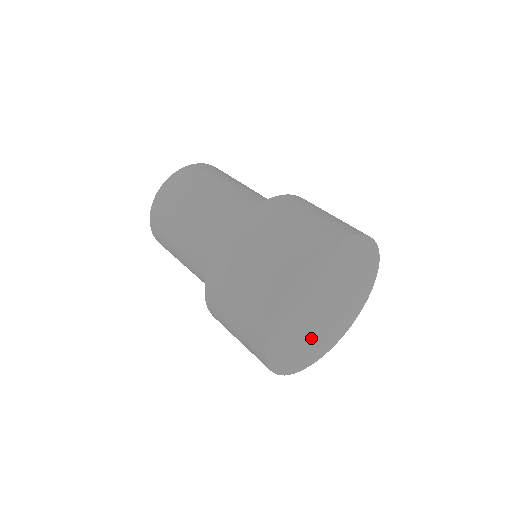
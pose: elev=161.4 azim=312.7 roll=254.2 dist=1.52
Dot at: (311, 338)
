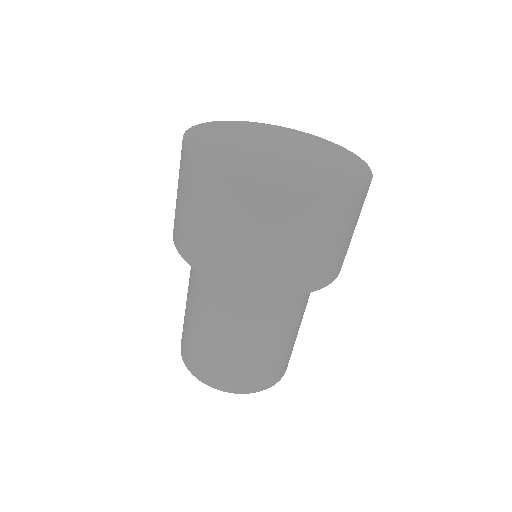
Dot at: (272, 166)
